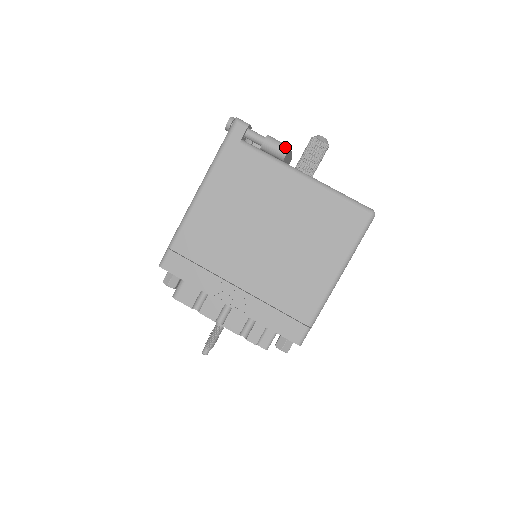
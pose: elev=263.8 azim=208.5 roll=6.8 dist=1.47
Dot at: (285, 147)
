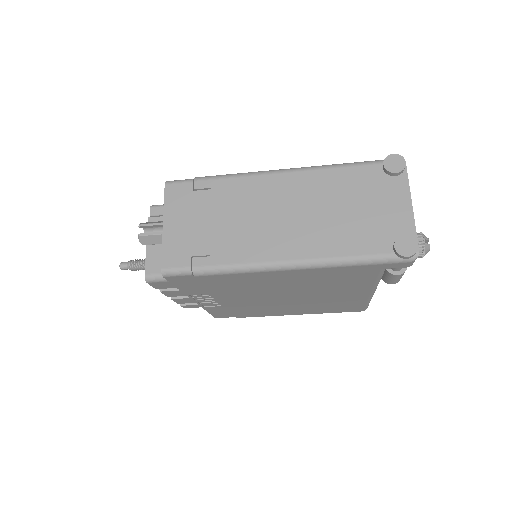
Dot at: occluded
